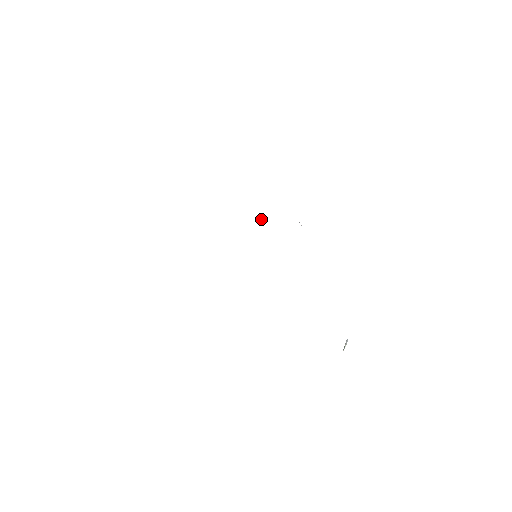
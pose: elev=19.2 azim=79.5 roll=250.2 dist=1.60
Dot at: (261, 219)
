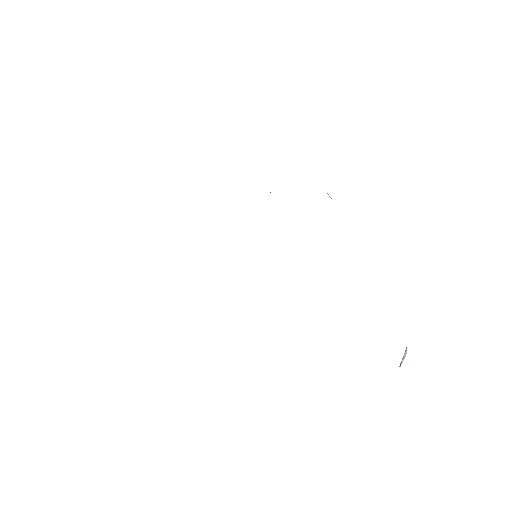
Dot at: occluded
